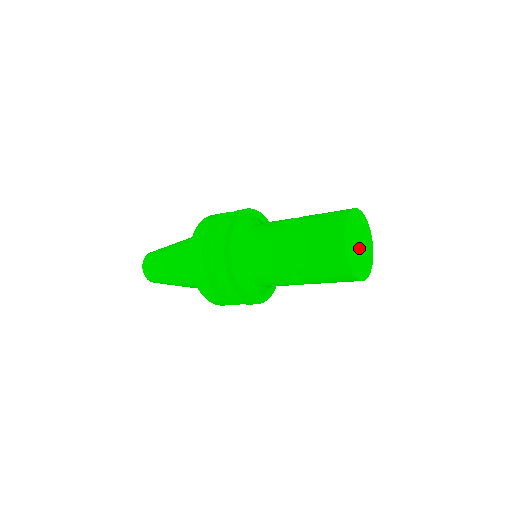
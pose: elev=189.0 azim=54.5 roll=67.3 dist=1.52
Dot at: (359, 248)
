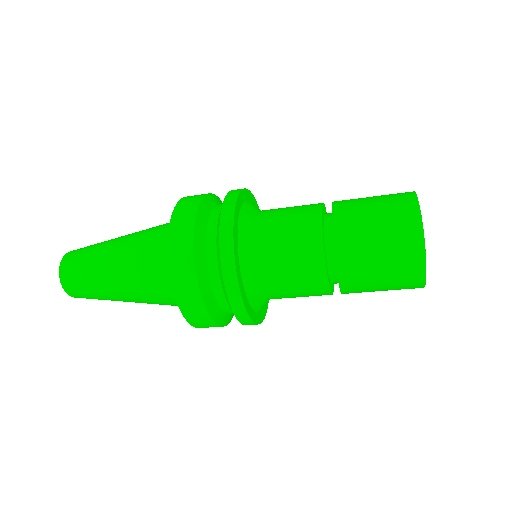
Dot at: occluded
